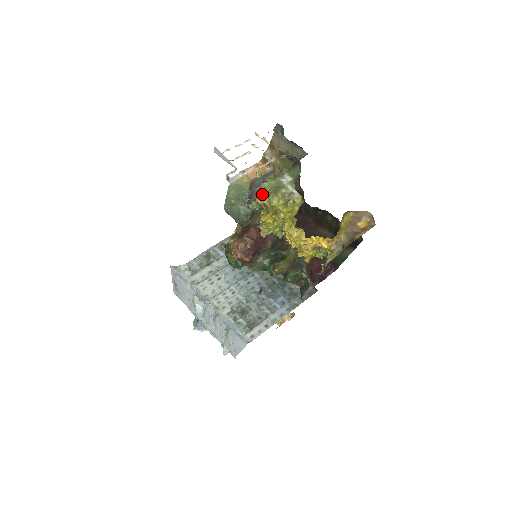
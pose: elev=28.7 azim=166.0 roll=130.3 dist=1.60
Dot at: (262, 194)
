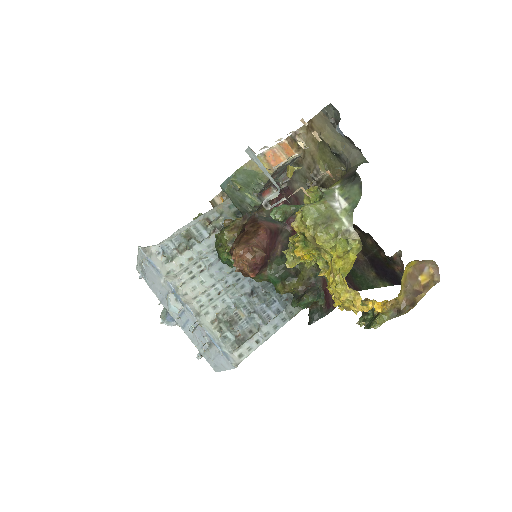
Dot at: (303, 221)
